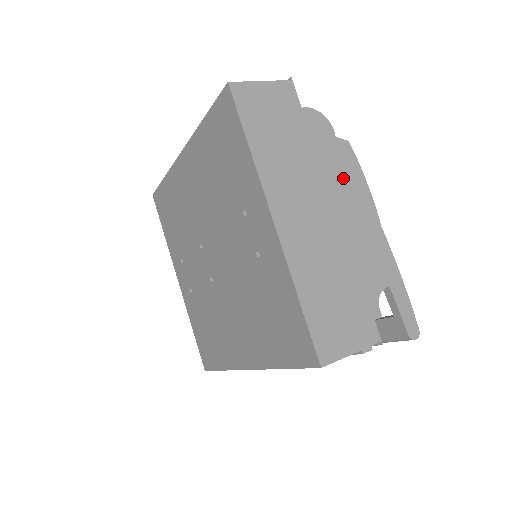
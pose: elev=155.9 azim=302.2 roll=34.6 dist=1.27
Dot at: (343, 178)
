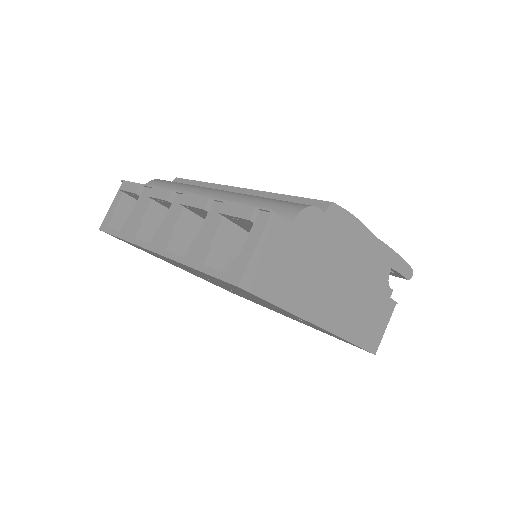
Dot at: (342, 238)
